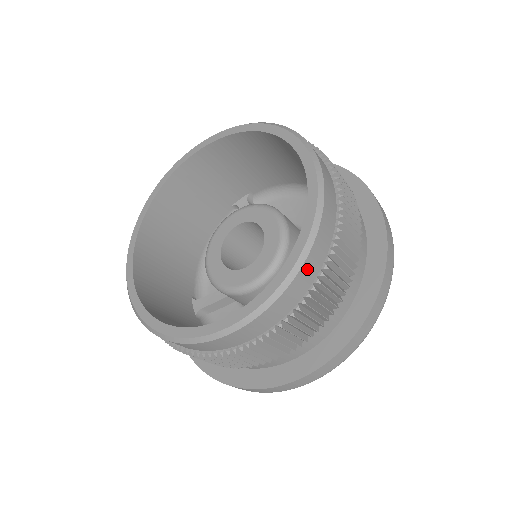
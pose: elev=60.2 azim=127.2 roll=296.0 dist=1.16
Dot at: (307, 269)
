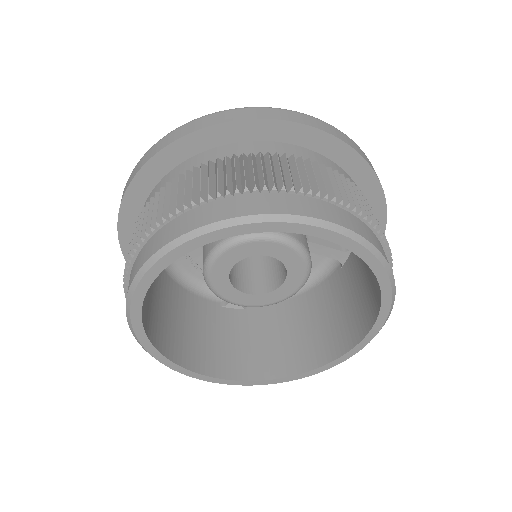
Dot at: occluded
